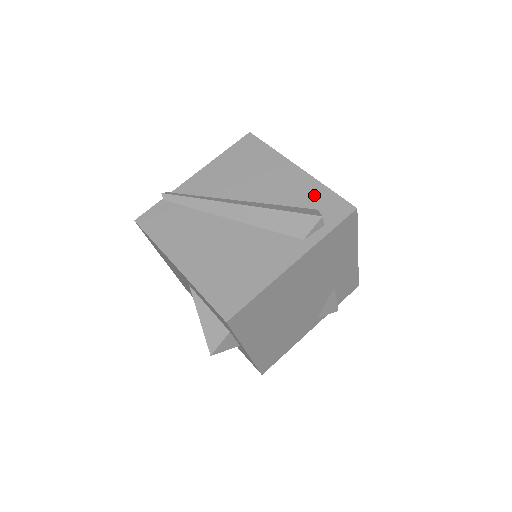
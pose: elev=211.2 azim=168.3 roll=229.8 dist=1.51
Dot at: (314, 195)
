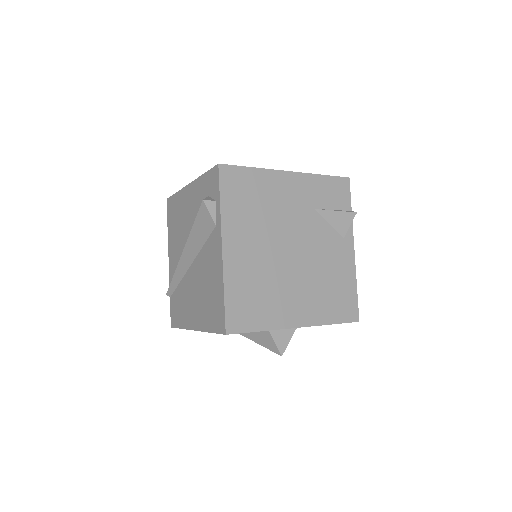
Dot at: (202, 190)
